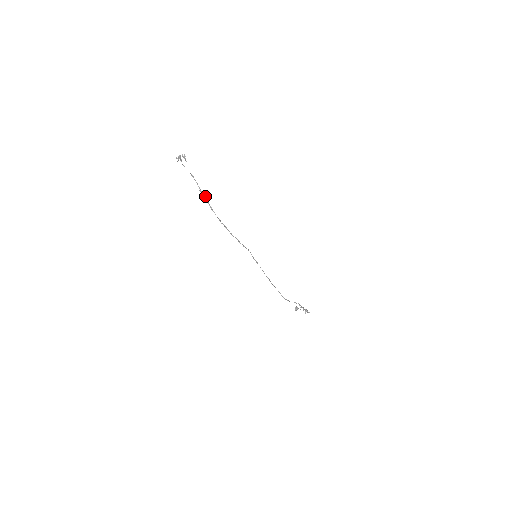
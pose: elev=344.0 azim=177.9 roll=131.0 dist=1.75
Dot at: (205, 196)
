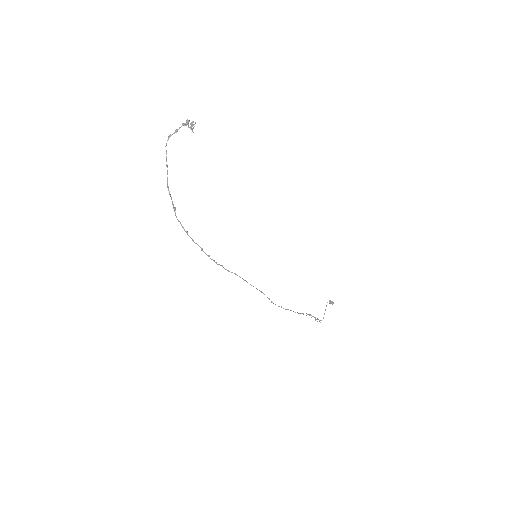
Dot at: (170, 194)
